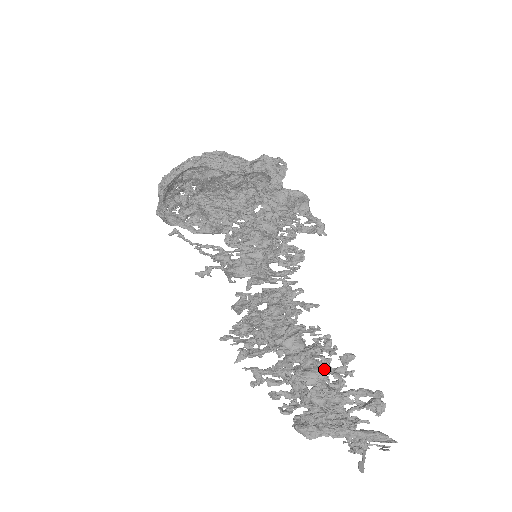
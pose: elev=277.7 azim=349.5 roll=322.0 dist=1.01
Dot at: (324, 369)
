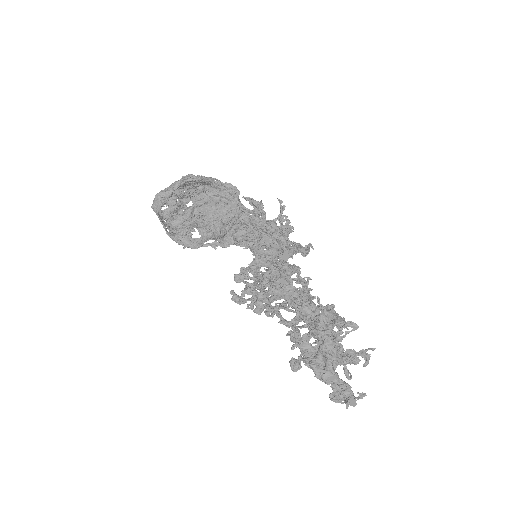
Dot at: occluded
